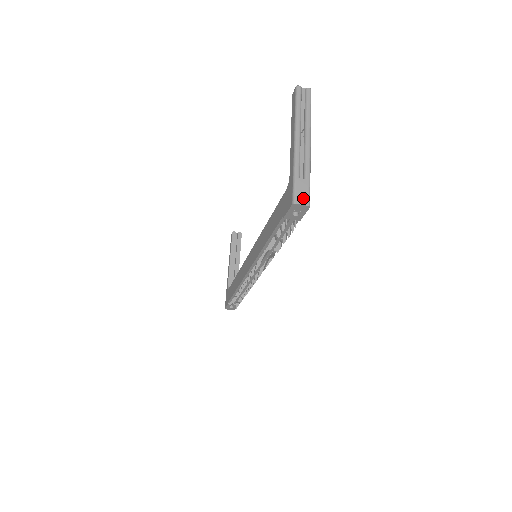
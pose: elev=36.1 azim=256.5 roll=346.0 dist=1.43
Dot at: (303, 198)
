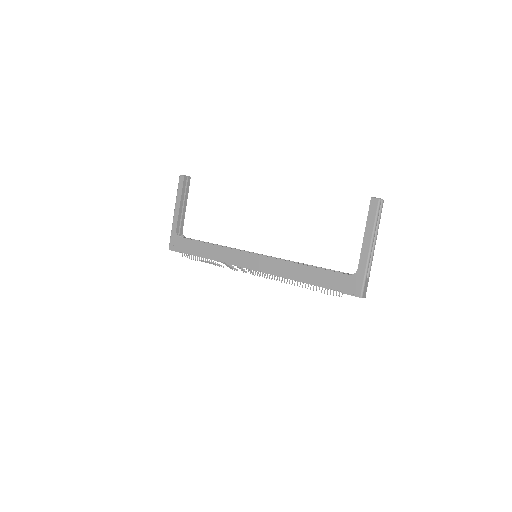
Dot at: (365, 293)
